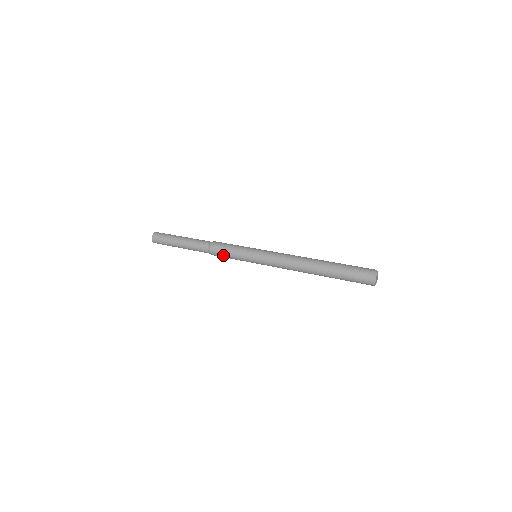
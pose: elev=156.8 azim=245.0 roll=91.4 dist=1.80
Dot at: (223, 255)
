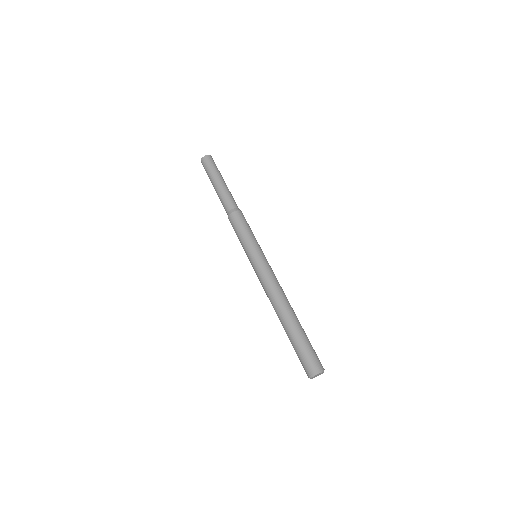
Dot at: occluded
